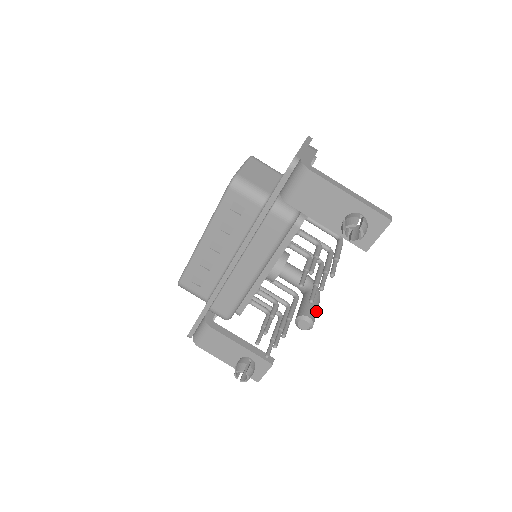
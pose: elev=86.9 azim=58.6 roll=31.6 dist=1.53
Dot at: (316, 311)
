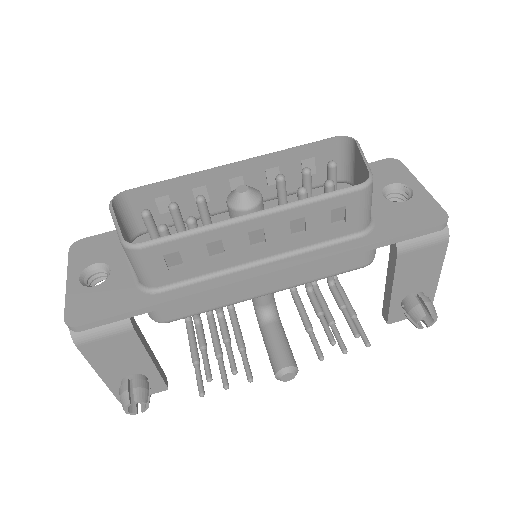
Dot at: occluded
